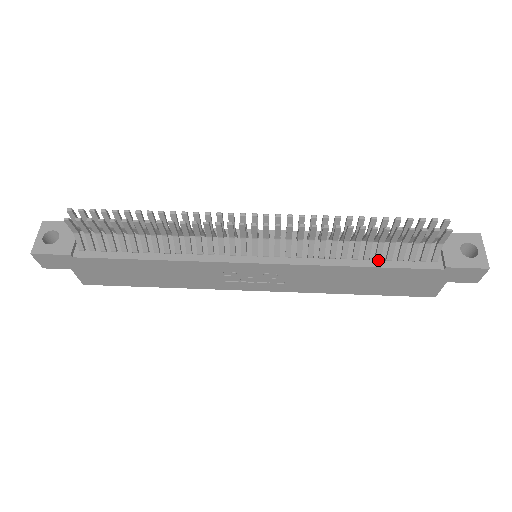
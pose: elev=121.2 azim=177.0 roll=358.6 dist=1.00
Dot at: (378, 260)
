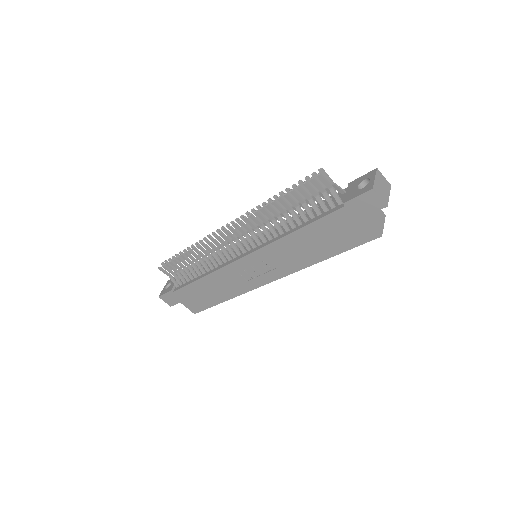
Dot at: (307, 222)
